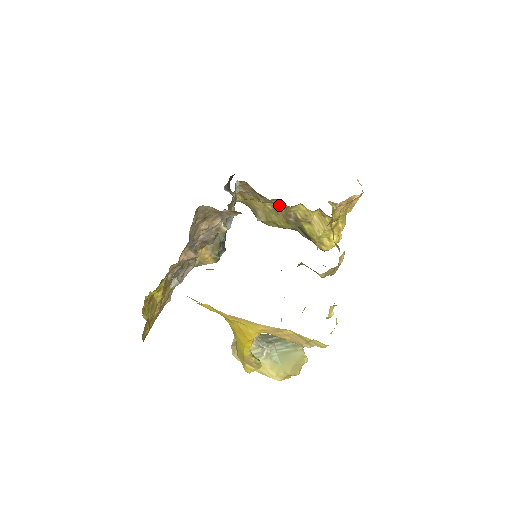
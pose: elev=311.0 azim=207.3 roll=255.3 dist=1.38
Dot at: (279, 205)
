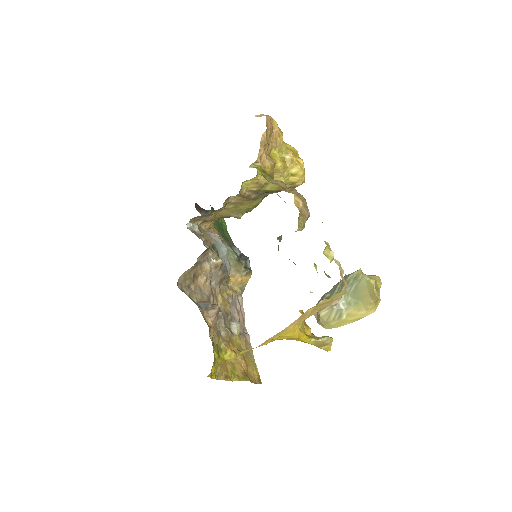
Dot at: (234, 199)
